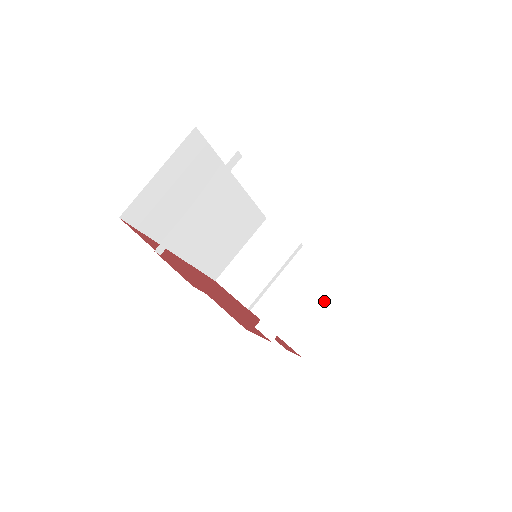
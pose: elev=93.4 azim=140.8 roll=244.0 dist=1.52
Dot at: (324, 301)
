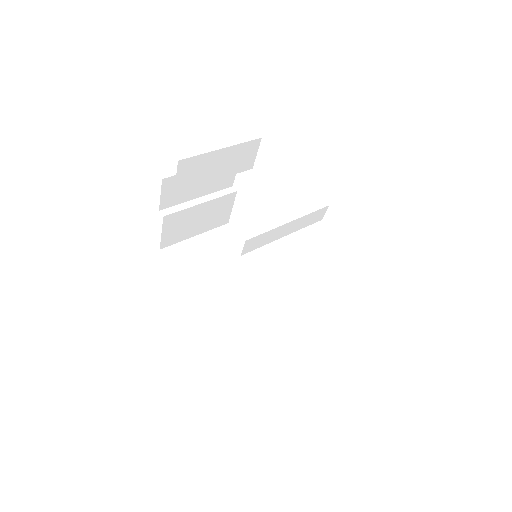
Dot at: occluded
